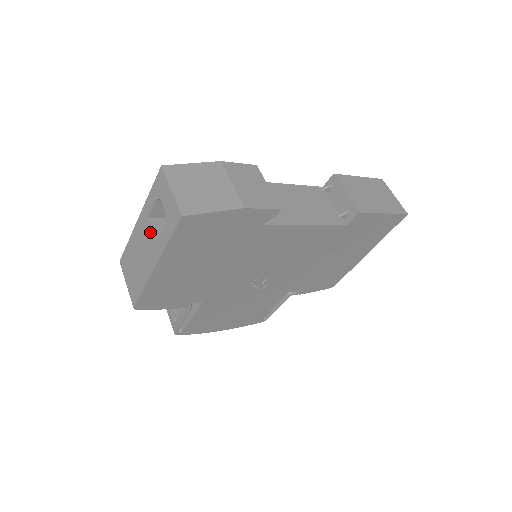
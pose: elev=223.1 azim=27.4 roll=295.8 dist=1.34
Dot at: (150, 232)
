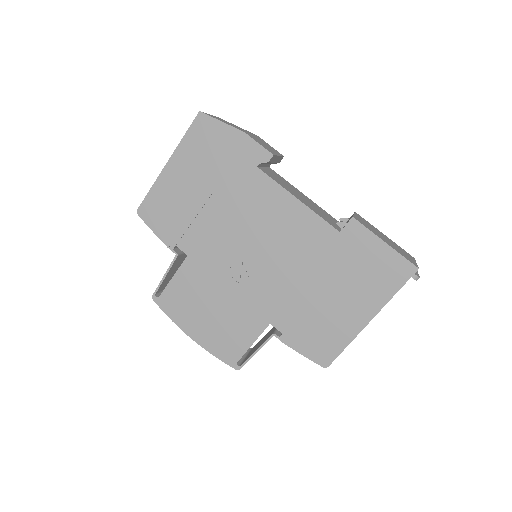
Dot at: occluded
